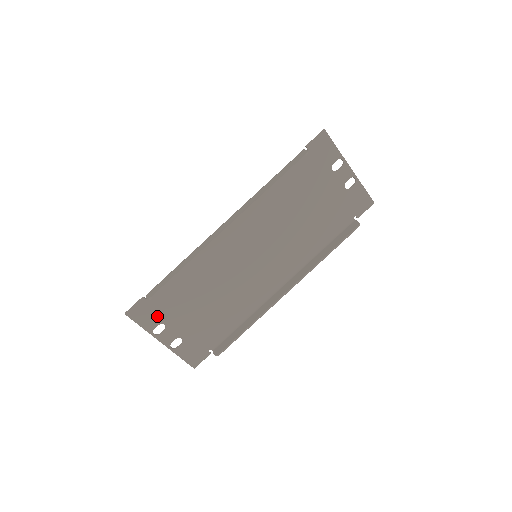
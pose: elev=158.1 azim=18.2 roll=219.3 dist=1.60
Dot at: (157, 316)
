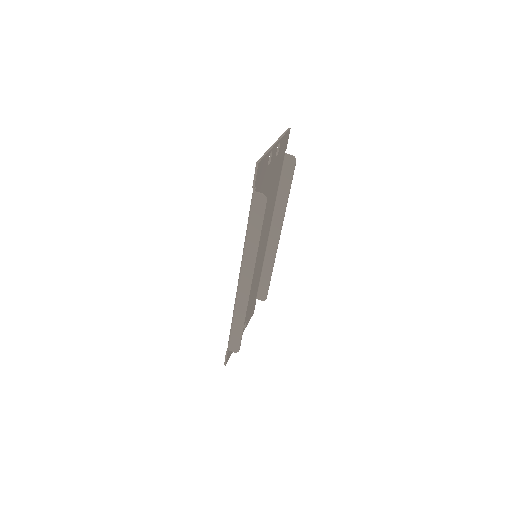
Dot at: occluded
